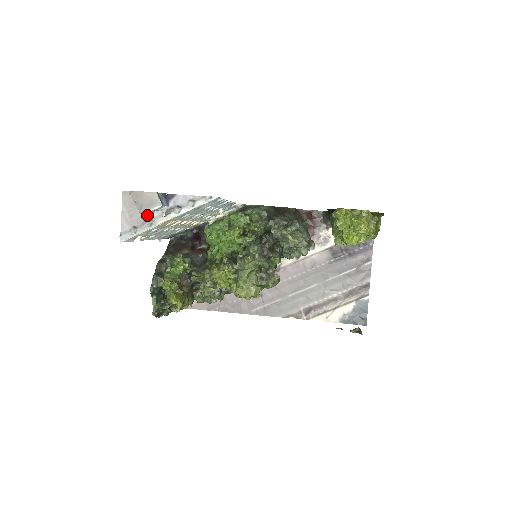
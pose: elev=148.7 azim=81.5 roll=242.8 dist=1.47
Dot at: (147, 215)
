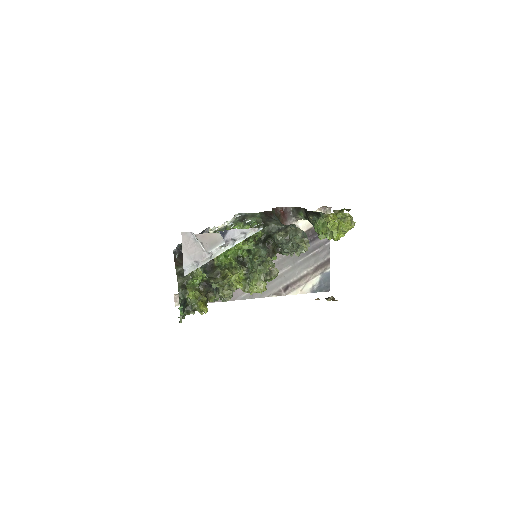
Dot at: occluded
